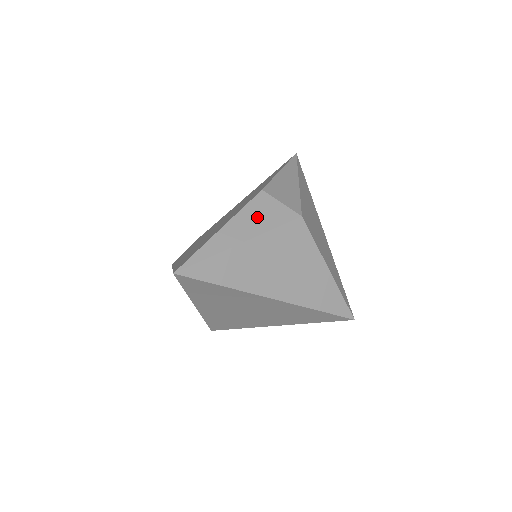
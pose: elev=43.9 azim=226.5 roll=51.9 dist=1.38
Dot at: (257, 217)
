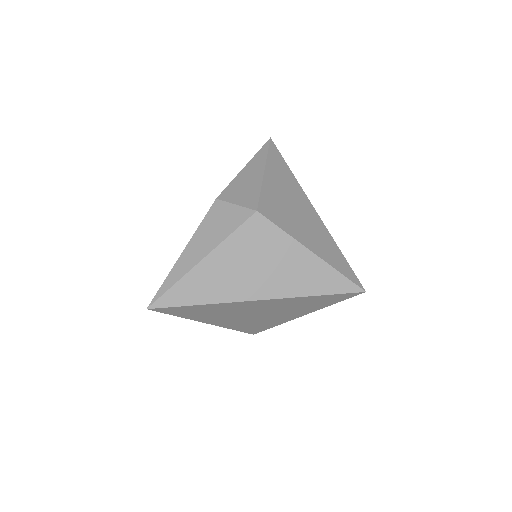
Dot at: (214, 228)
